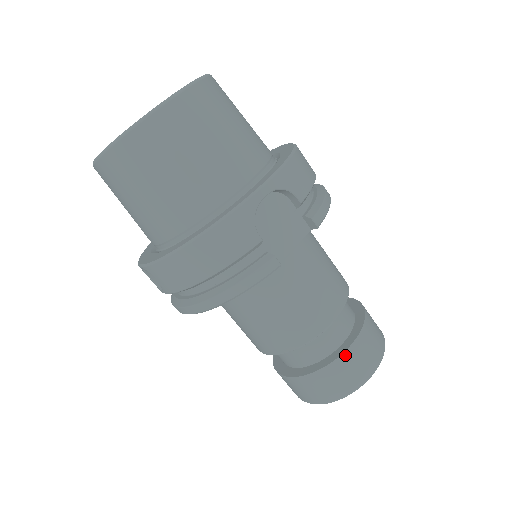
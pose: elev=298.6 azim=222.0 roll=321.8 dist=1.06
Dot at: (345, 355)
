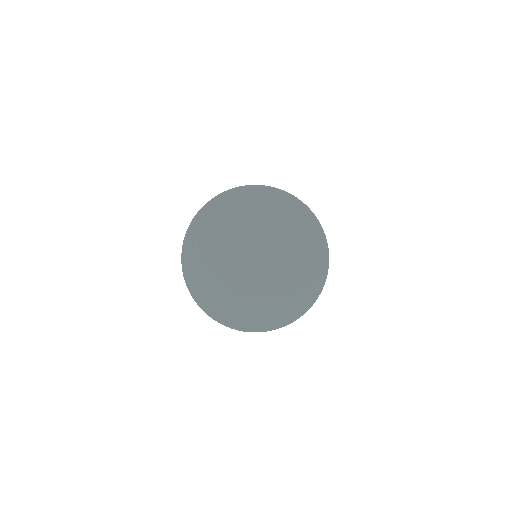
Dot at: occluded
